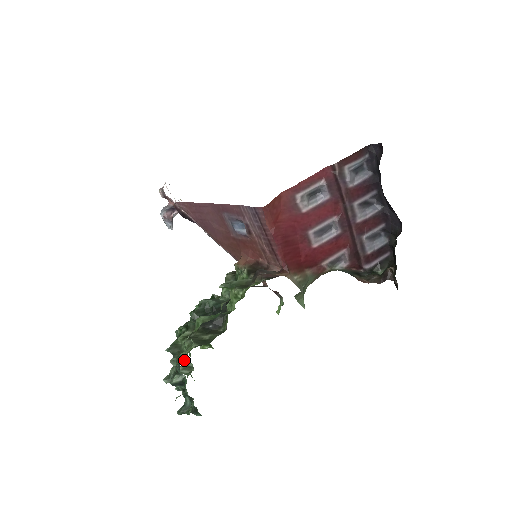
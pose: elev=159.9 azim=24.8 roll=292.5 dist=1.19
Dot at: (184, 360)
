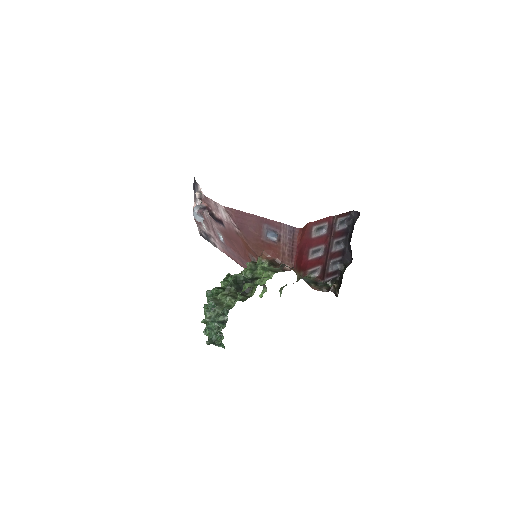
Dot at: occluded
